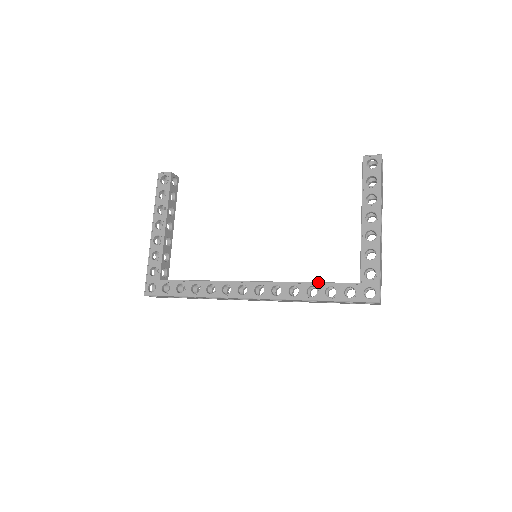
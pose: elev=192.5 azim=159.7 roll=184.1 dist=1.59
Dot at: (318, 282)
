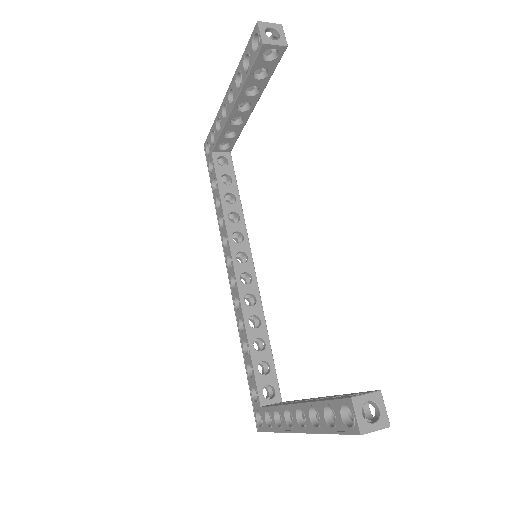
Dot at: (250, 354)
